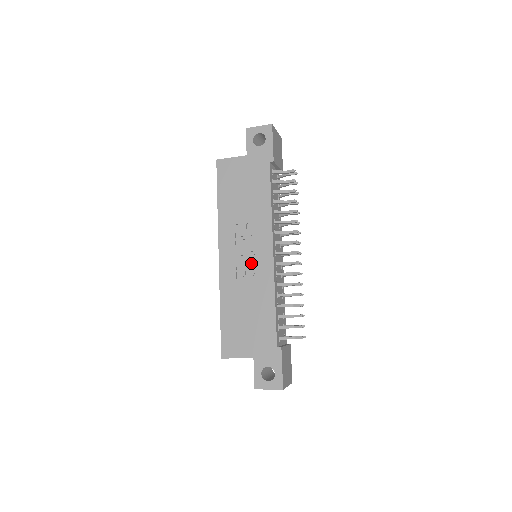
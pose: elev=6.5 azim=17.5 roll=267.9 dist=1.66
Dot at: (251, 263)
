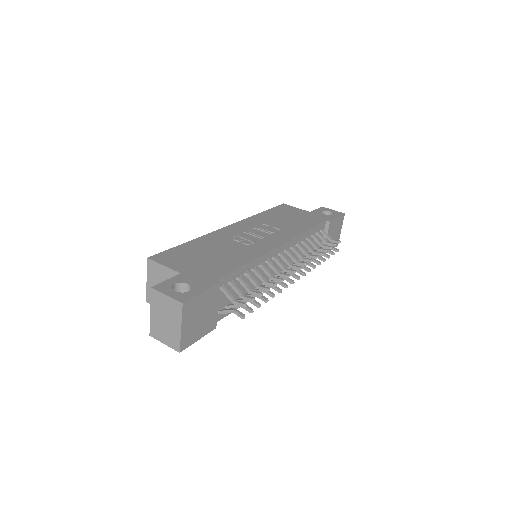
Dot at: (254, 239)
